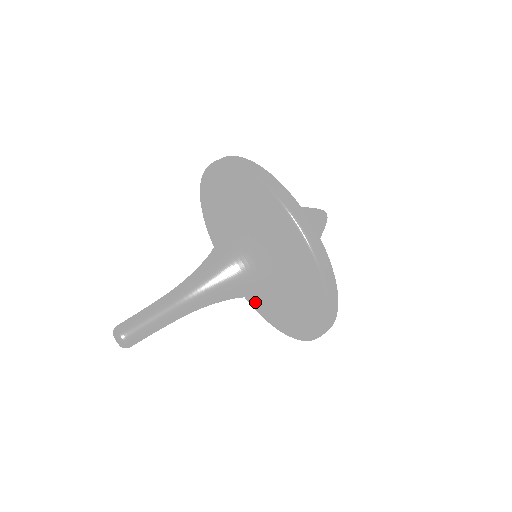
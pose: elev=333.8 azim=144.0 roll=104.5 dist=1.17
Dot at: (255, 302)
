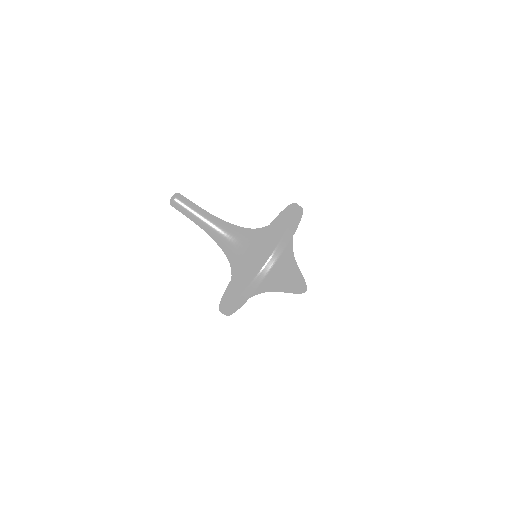
Dot at: occluded
